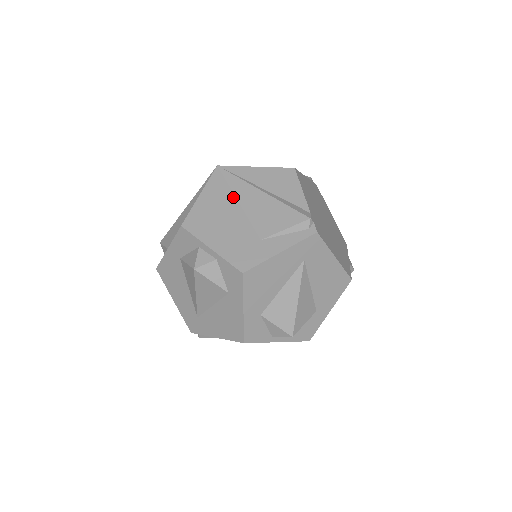
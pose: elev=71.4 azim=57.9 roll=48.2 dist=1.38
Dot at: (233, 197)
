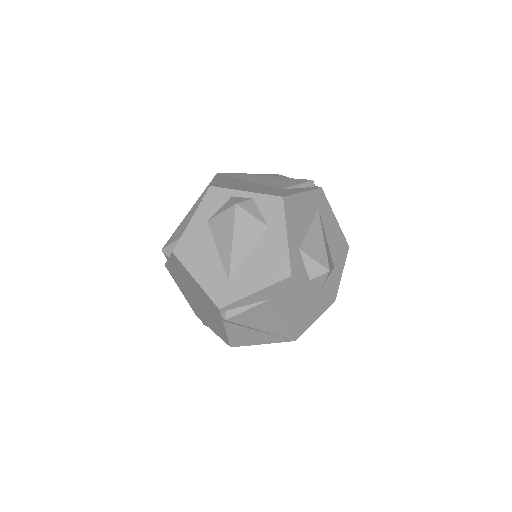
Dot at: (243, 179)
